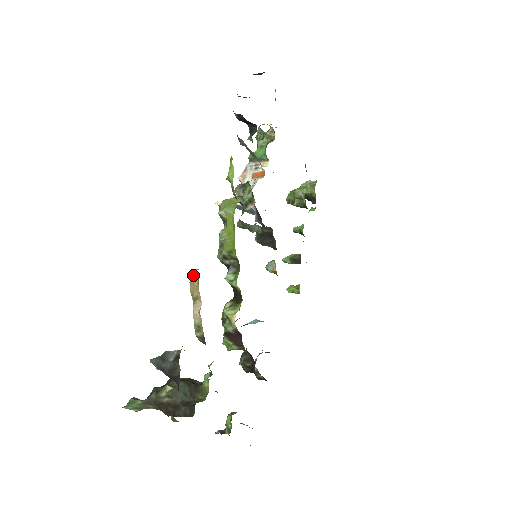
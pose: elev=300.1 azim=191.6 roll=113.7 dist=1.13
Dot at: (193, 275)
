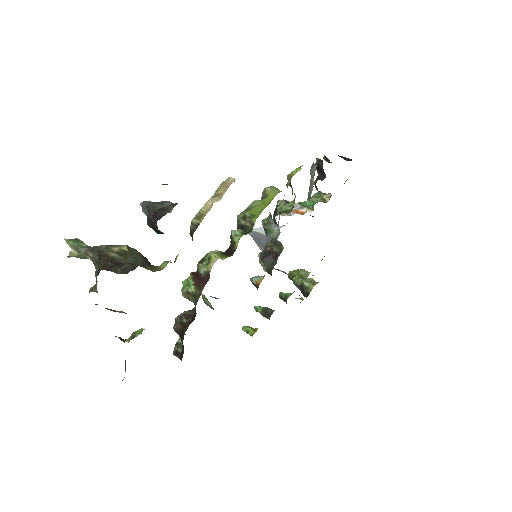
Dot at: (231, 178)
